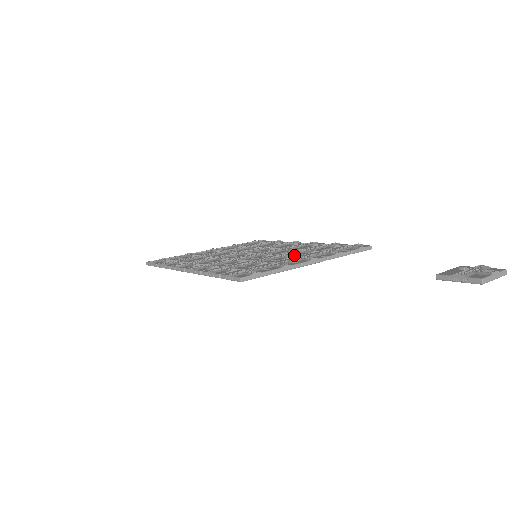
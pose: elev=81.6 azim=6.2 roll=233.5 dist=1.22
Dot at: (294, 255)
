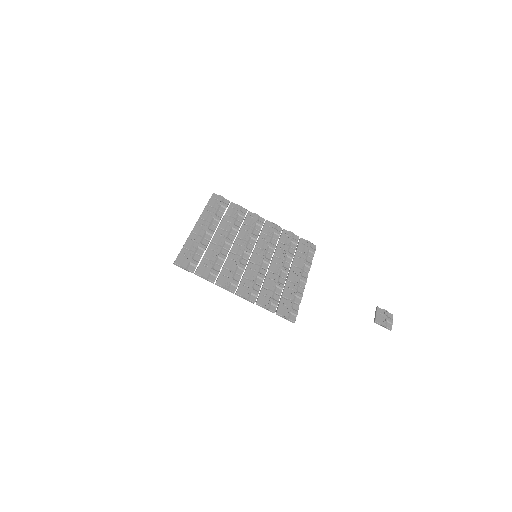
Dot at: (287, 265)
